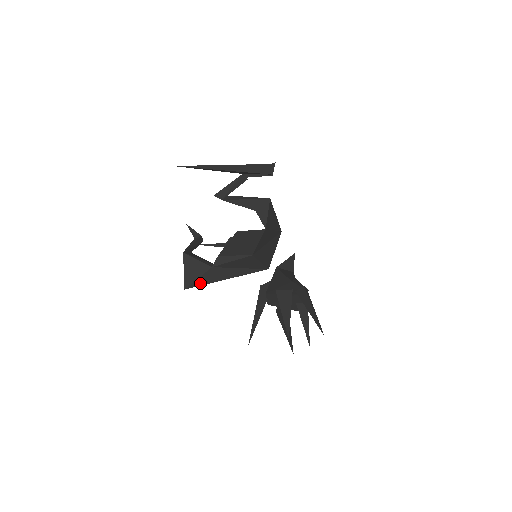
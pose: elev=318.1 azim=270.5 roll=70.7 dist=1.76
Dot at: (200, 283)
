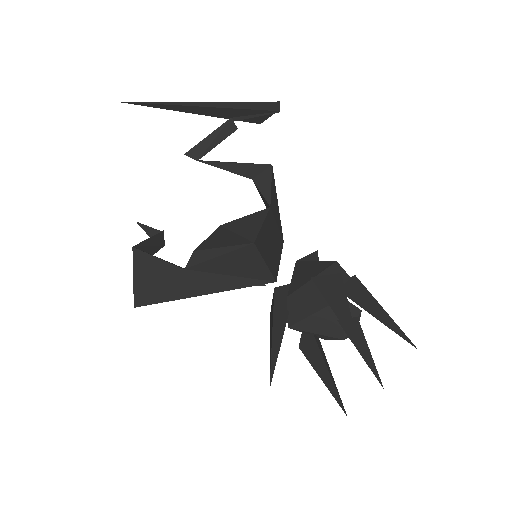
Dot at: (163, 297)
